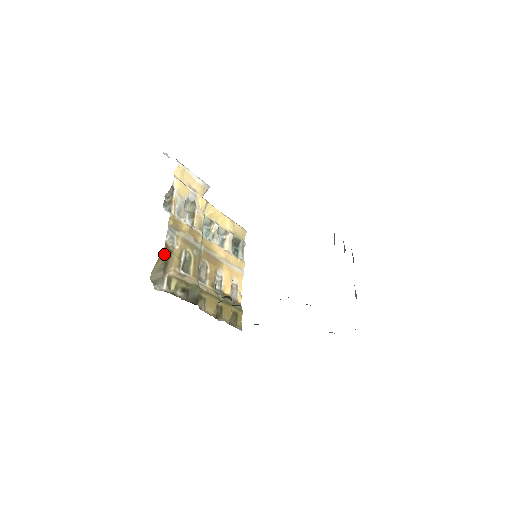
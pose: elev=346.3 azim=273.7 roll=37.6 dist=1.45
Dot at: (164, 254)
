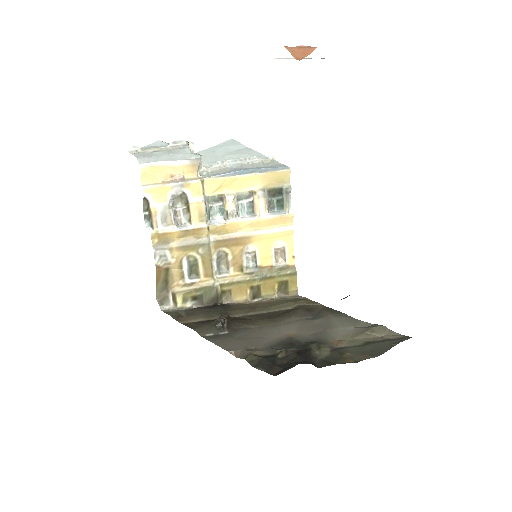
Dot at: (160, 275)
